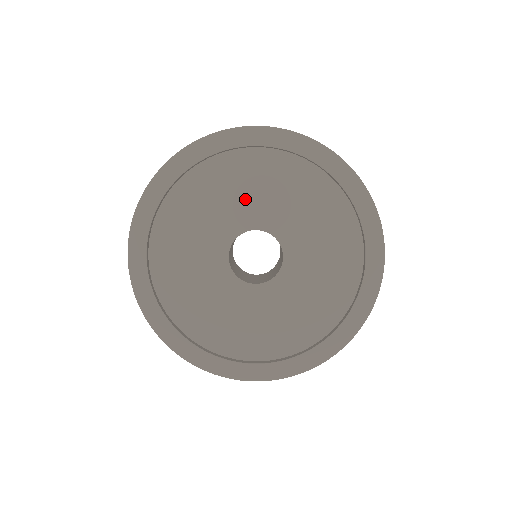
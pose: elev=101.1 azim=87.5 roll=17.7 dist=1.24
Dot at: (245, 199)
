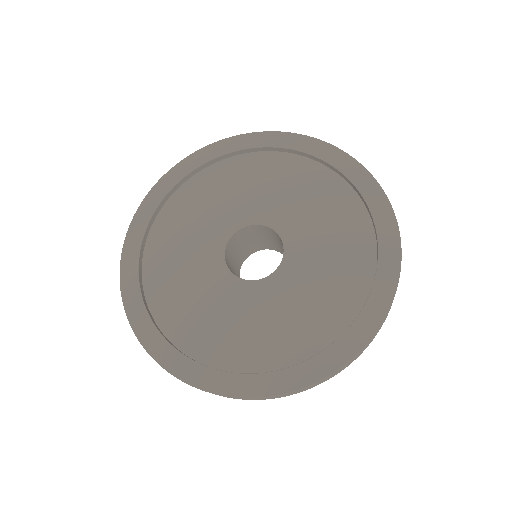
Dot at: (283, 199)
